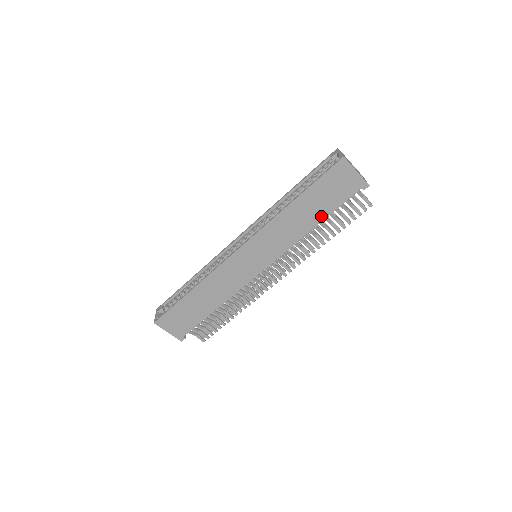
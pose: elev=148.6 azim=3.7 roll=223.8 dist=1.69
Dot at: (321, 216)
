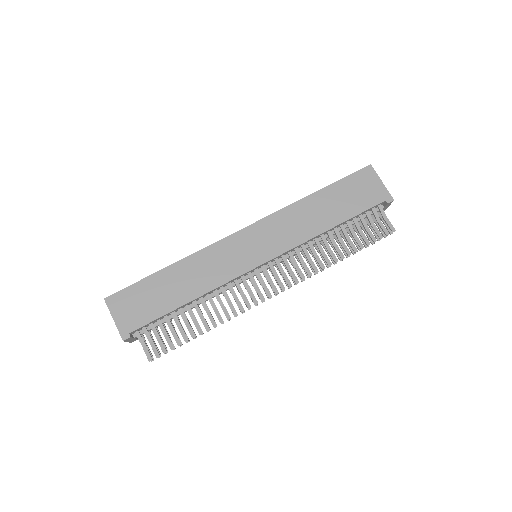
Dot at: (339, 218)
